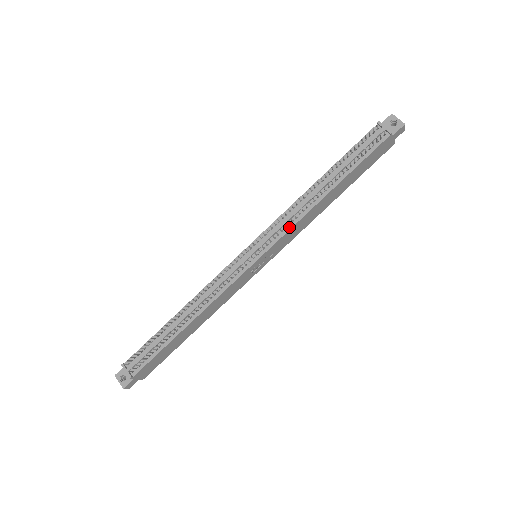
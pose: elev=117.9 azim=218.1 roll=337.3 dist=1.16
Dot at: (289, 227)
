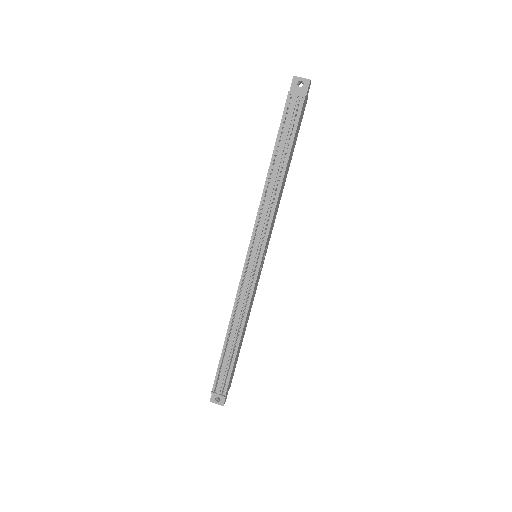
Dot at: (270, 222)
